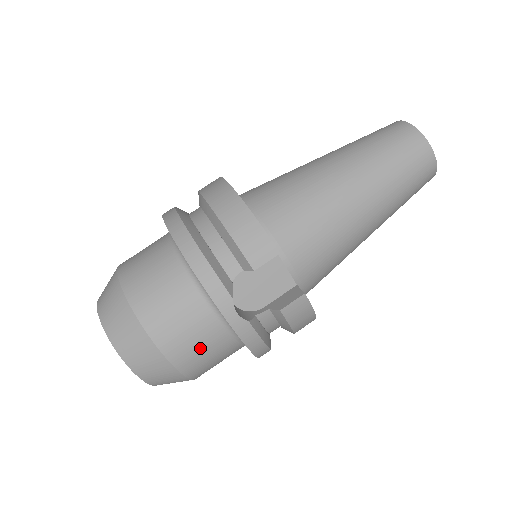
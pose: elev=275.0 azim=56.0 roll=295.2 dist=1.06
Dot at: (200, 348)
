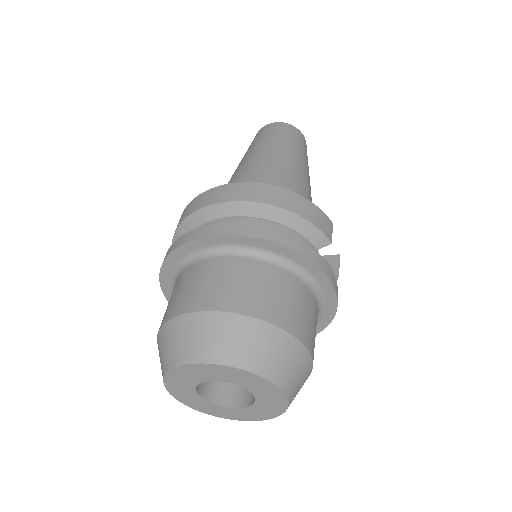
Dot at: occluded
